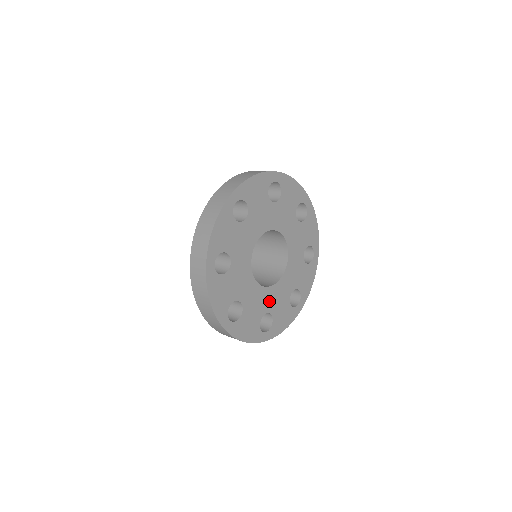
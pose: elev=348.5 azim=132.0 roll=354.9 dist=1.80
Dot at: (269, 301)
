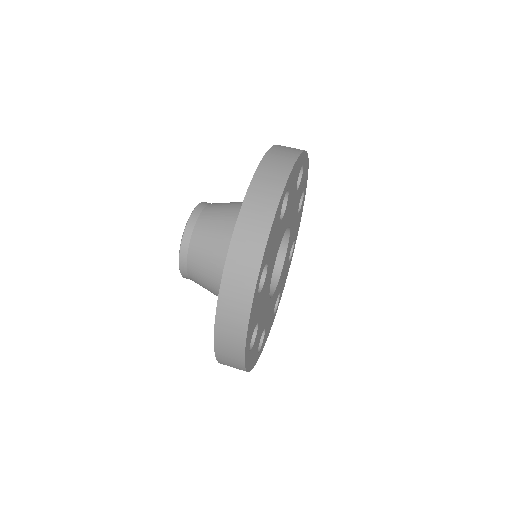
Dot at: (278, 289)
